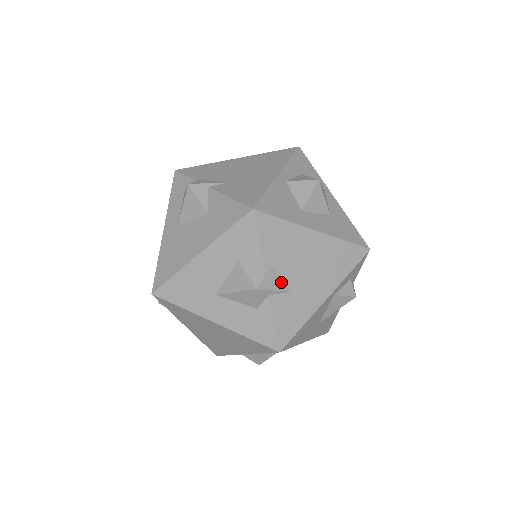
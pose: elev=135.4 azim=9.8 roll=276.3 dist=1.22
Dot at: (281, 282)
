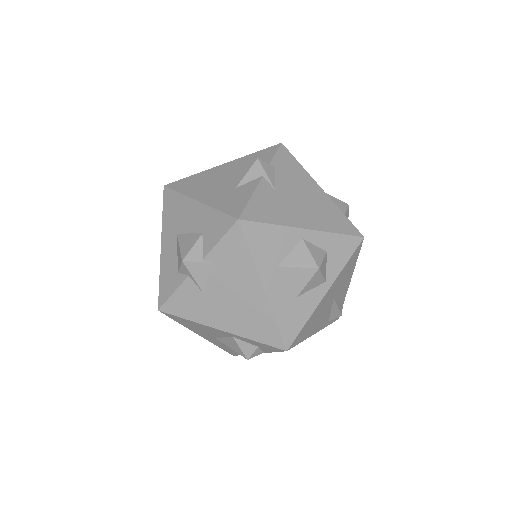
Dot at: (204, 280)
